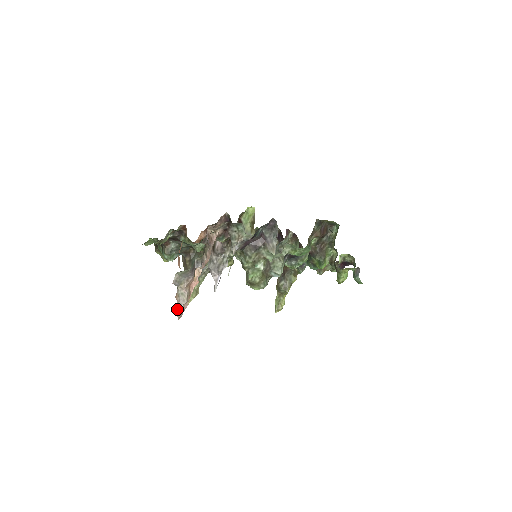
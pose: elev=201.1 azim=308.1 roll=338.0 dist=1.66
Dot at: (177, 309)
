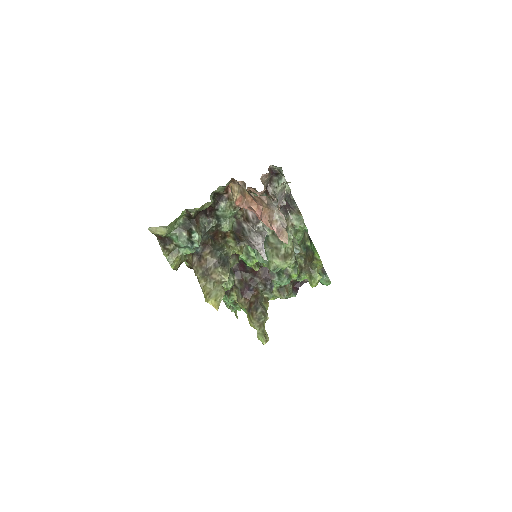
Dot at: (282, 232)
